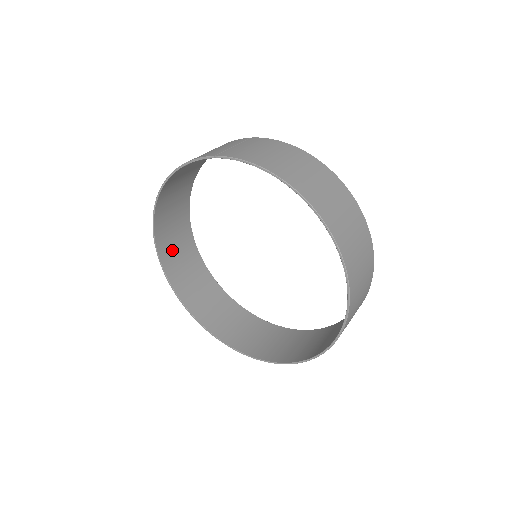
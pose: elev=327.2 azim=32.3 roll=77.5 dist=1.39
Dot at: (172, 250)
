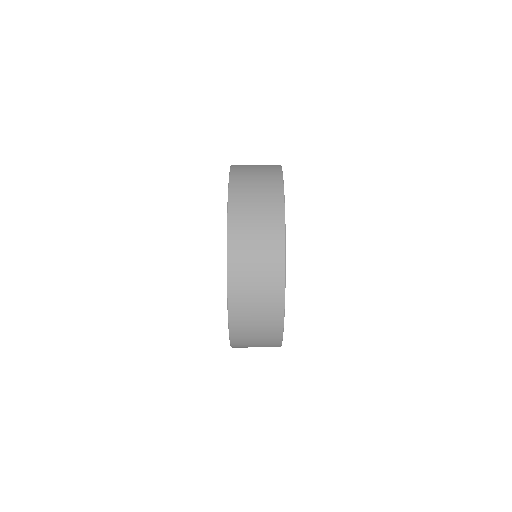
Dot at: occluded
